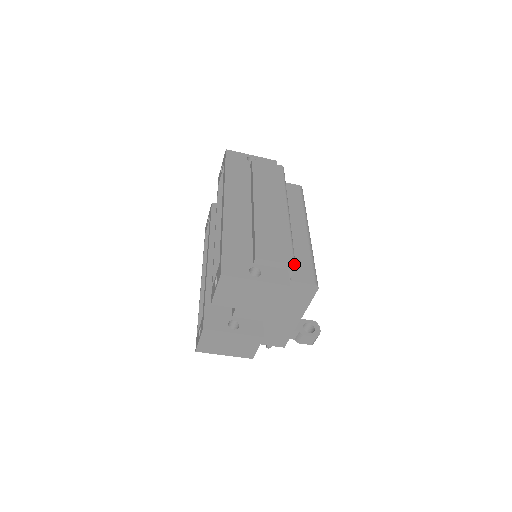
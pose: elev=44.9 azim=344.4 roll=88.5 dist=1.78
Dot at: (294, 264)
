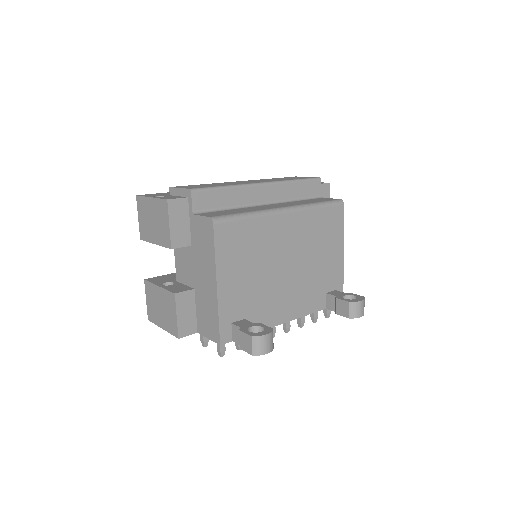
Dot at: (191, 189)
